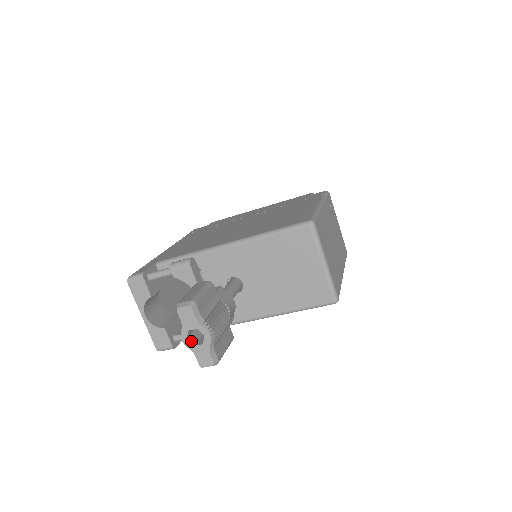
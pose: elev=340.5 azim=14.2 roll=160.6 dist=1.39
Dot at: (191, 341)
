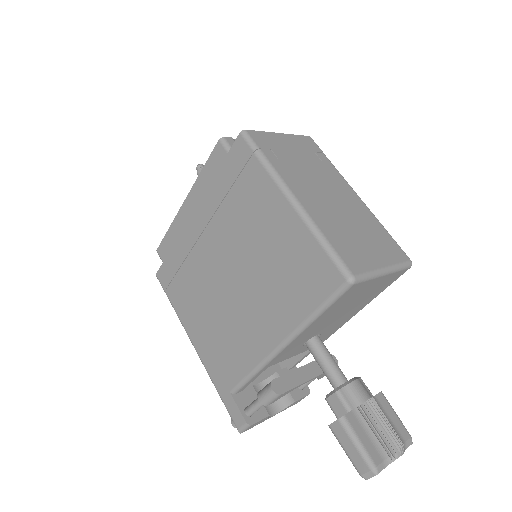
Dot at: occluded
